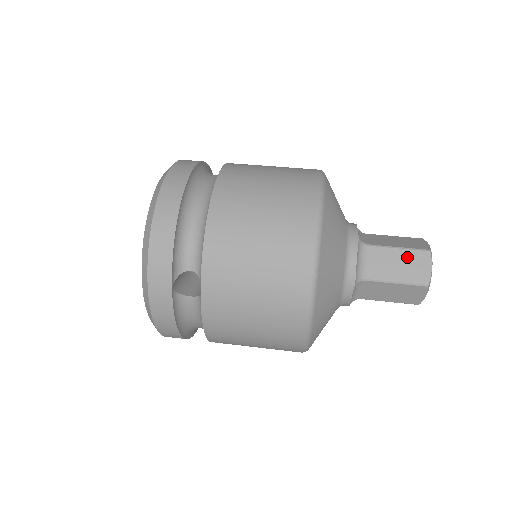
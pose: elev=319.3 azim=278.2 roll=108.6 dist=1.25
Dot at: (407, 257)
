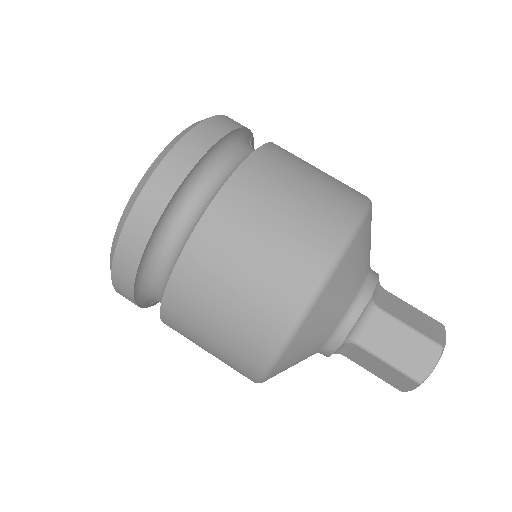
Dot at: (392, 372)
